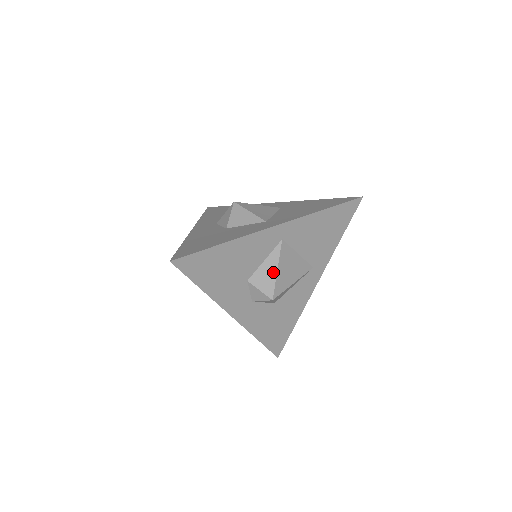
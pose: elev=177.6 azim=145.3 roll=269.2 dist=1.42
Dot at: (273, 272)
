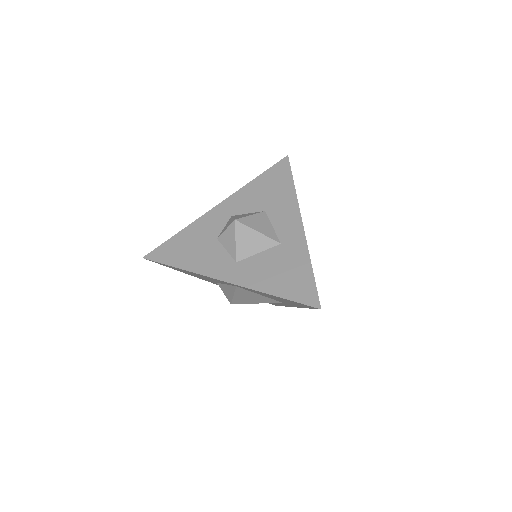
Dot at: (231, 294)
